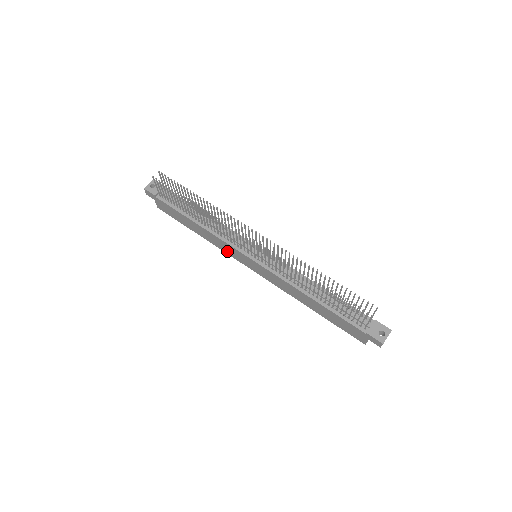
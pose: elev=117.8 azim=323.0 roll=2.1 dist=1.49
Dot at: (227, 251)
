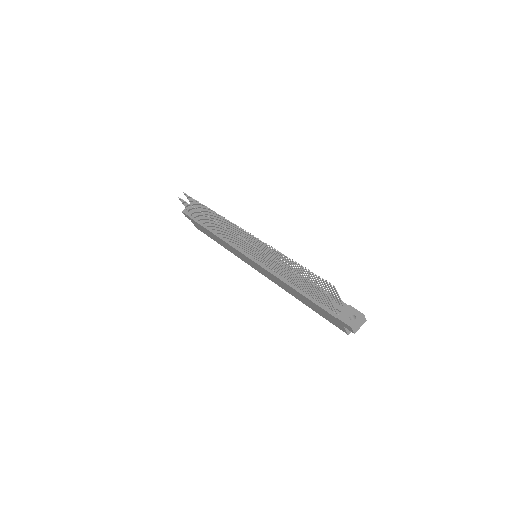
Dot at: (238, 256)
